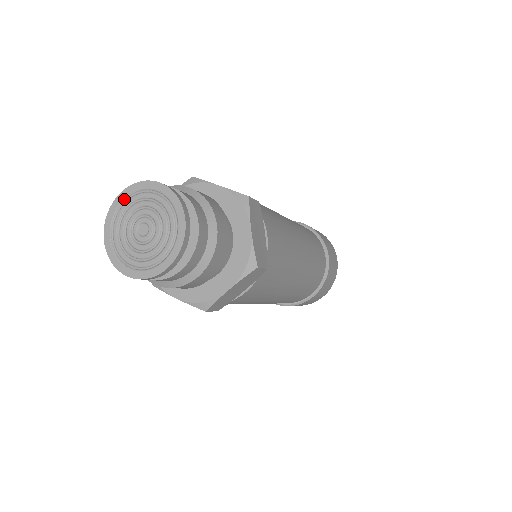
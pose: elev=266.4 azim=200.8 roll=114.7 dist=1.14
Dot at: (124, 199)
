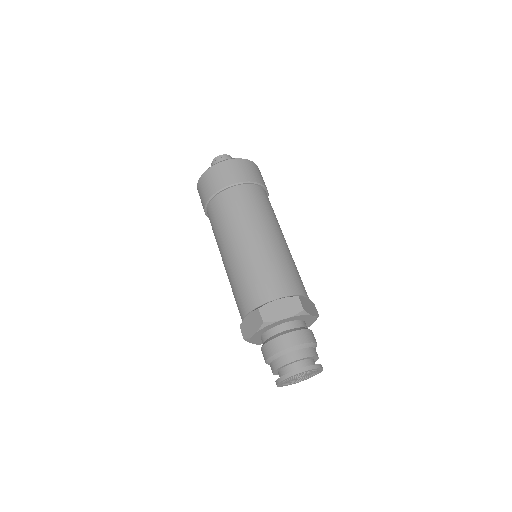
Dot at: (284, 381)
